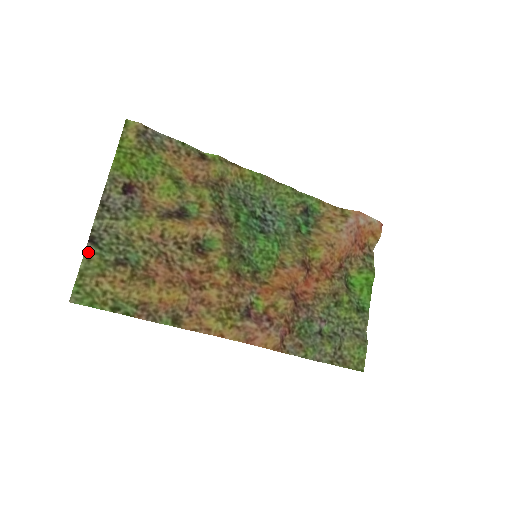
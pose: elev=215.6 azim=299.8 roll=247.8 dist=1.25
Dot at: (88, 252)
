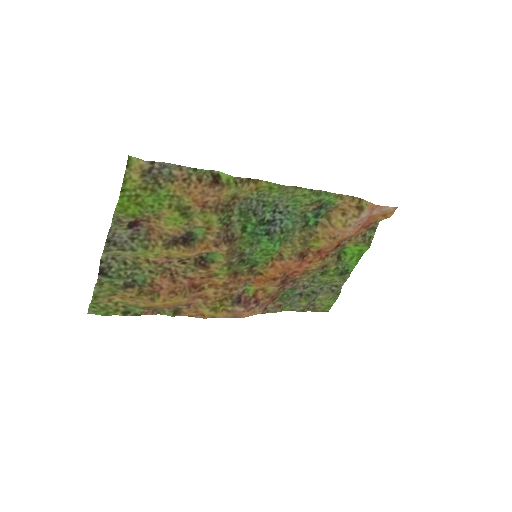
Dot at: (99, 283)
